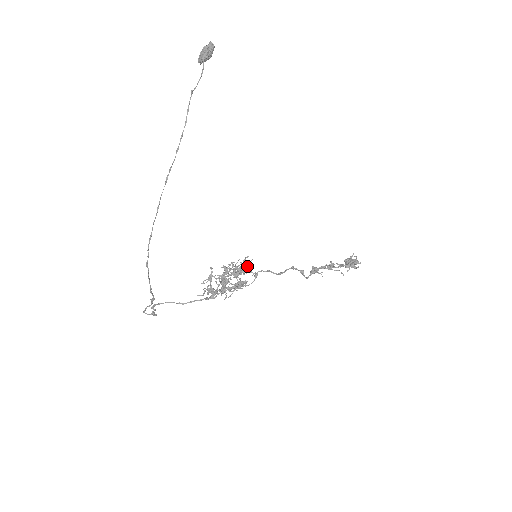
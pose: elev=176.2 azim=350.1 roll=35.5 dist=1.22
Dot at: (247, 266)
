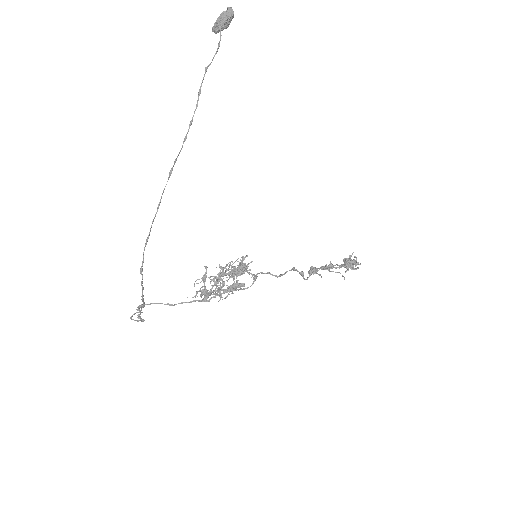
Dot at: (246, 267)
